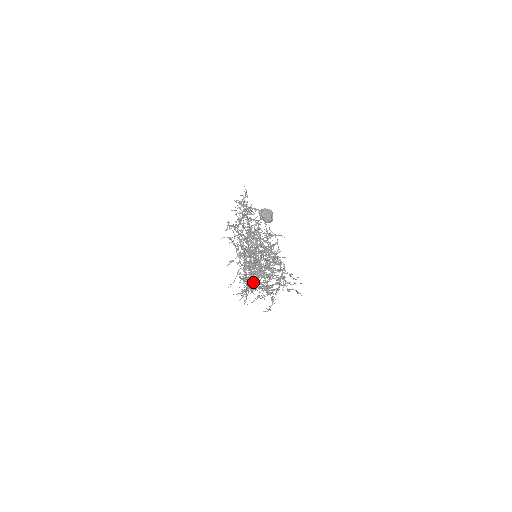
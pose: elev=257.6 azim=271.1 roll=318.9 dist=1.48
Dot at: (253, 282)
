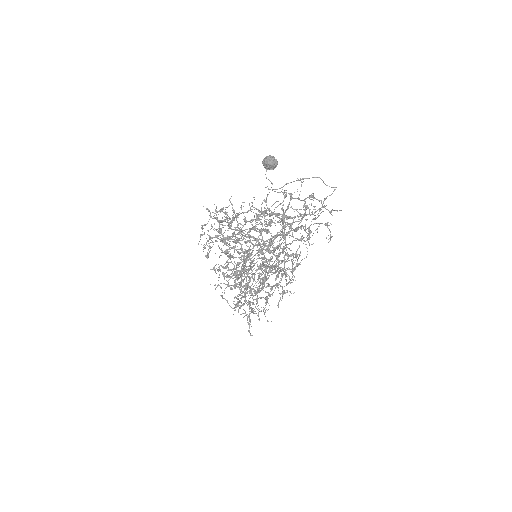
Dot at: (299, 227)
